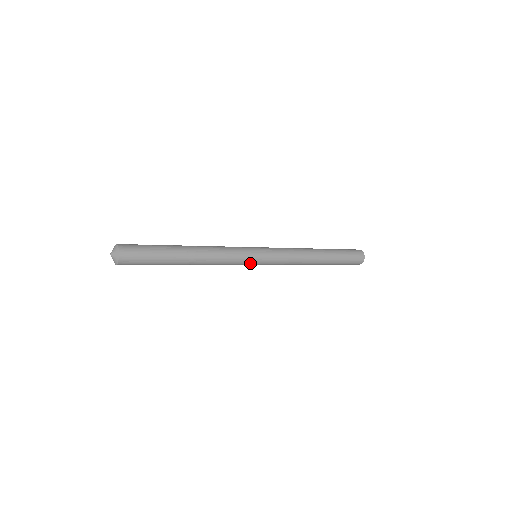
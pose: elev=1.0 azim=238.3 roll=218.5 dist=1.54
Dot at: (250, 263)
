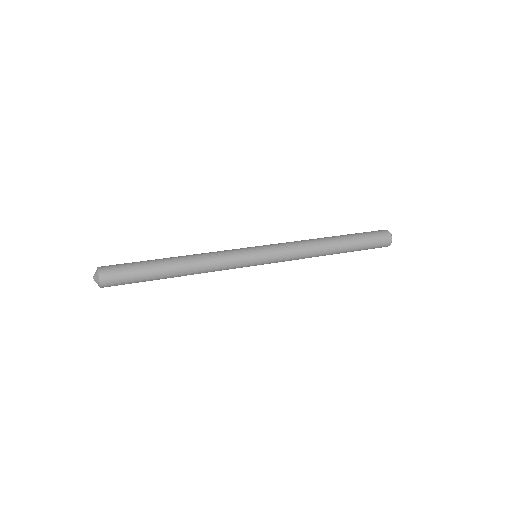
Dot at: (248, 265)
